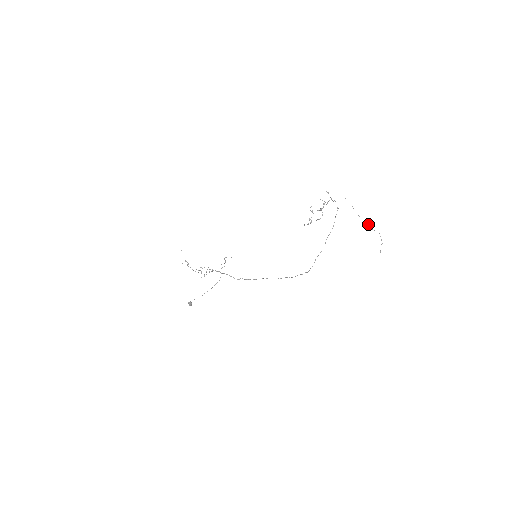
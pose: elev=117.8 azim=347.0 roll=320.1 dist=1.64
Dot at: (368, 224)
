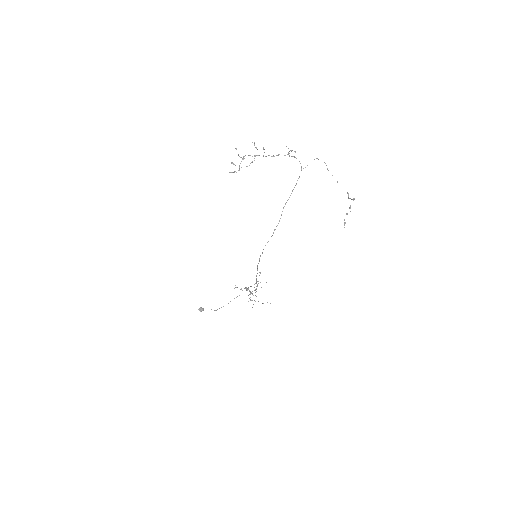
Dot at: (347, 193)
